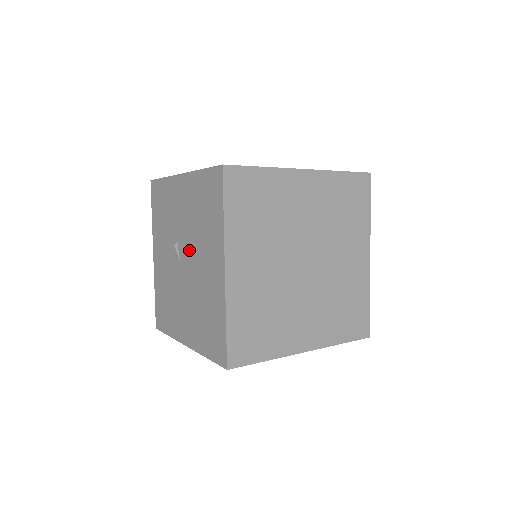
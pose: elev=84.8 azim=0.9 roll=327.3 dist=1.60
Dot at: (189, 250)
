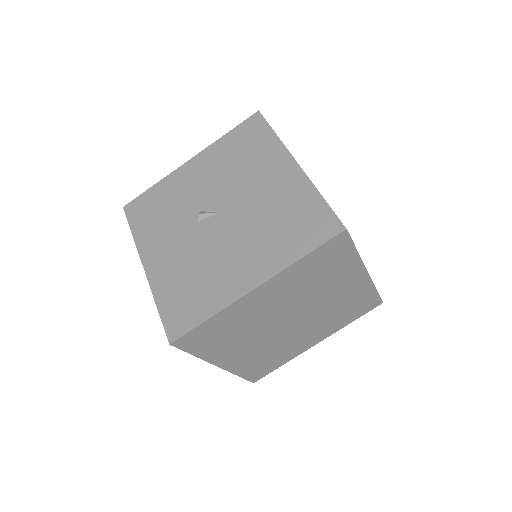
Dot at: occluded
